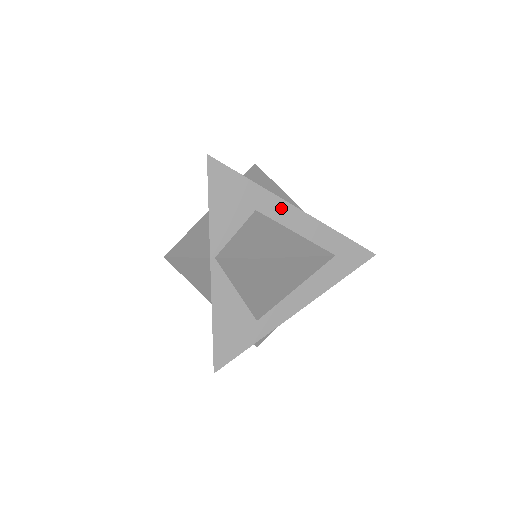
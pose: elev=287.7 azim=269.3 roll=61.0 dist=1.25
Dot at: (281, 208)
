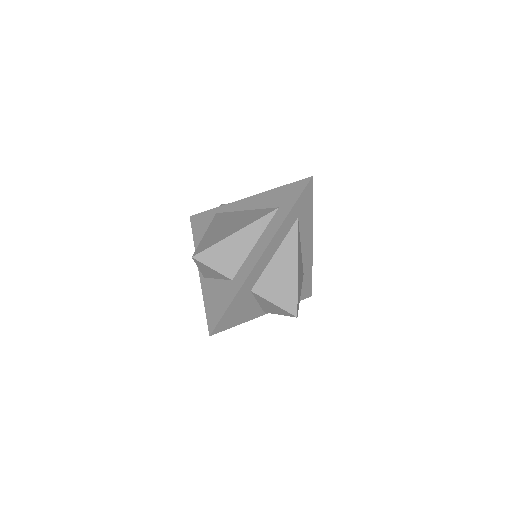
Dot at: (256, 271)
